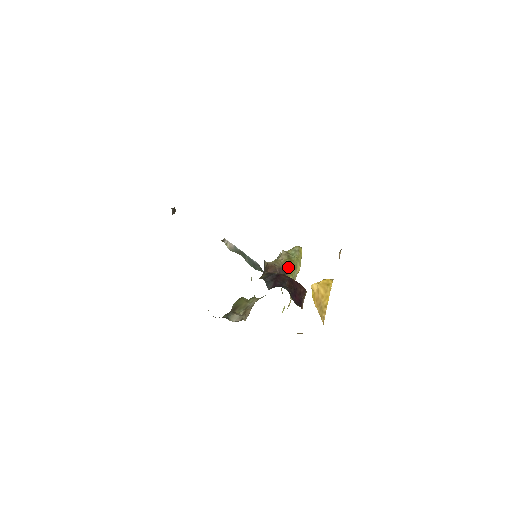
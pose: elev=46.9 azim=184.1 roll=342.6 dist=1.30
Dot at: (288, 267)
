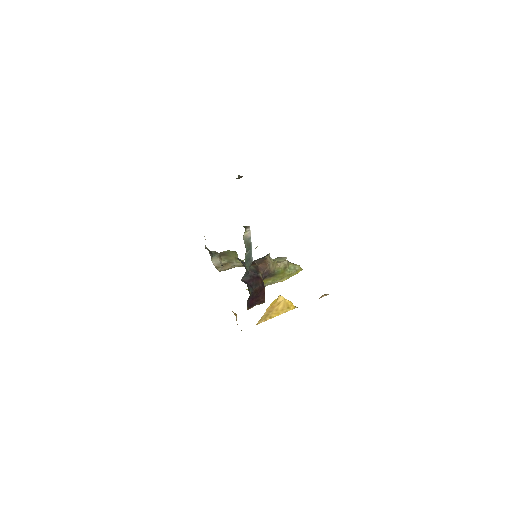
Dot at: (276, 274)
